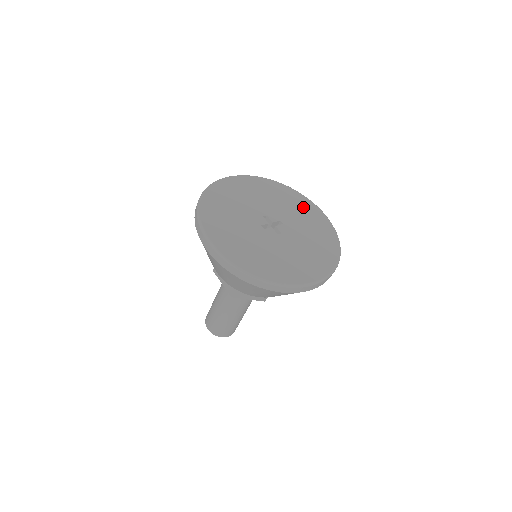
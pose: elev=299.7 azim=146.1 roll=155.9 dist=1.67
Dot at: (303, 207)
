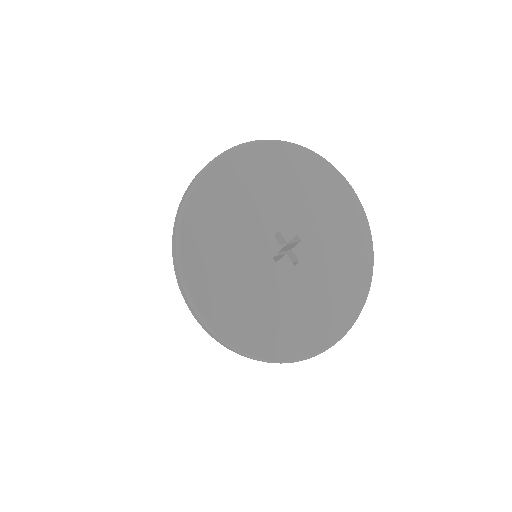
Dot at: (328, 192)
